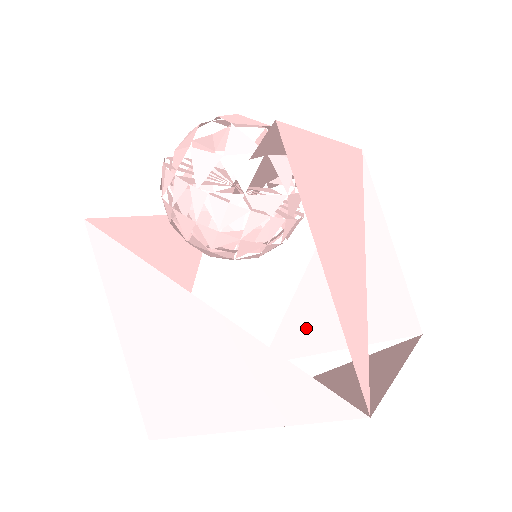
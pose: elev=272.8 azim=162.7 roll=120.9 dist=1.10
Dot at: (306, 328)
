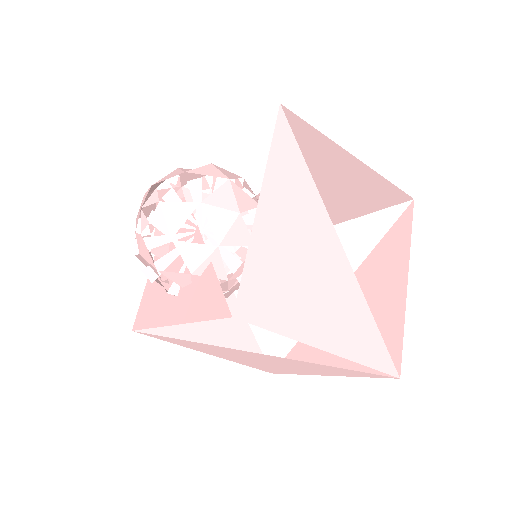
Dot at: occluded
